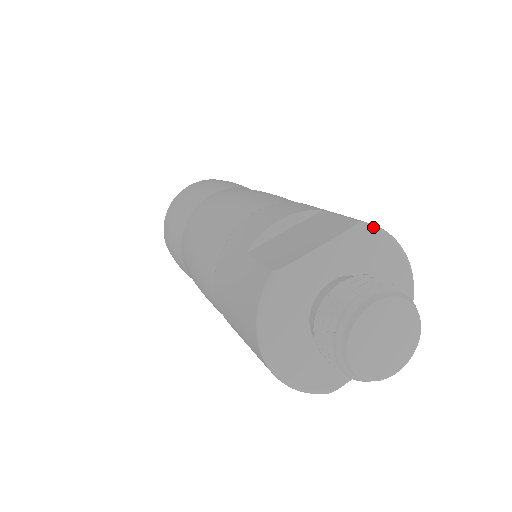
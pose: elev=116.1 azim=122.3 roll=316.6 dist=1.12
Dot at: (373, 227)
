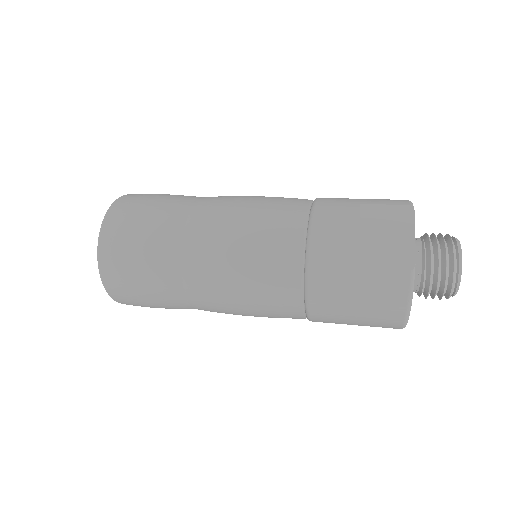
Dot at: (412, 203)
